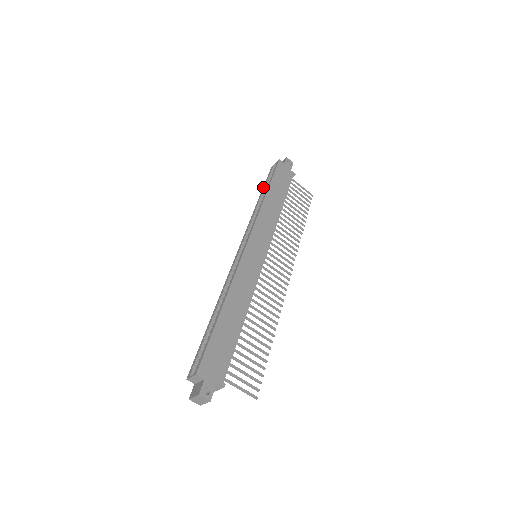
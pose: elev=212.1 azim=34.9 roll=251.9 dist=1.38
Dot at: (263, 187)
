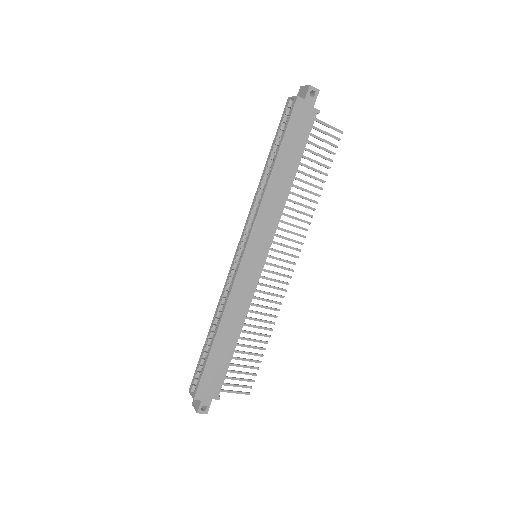
Dot at: (273, 141)
